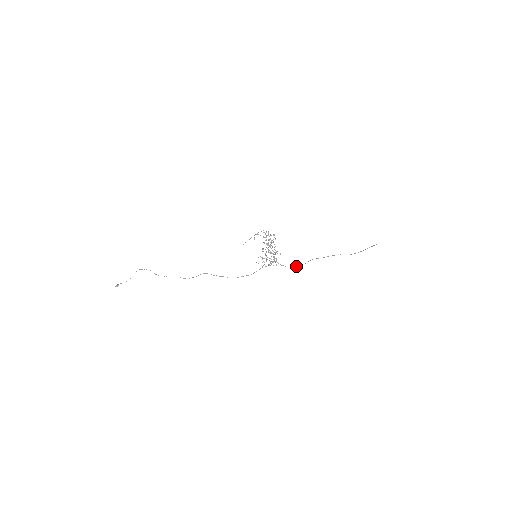
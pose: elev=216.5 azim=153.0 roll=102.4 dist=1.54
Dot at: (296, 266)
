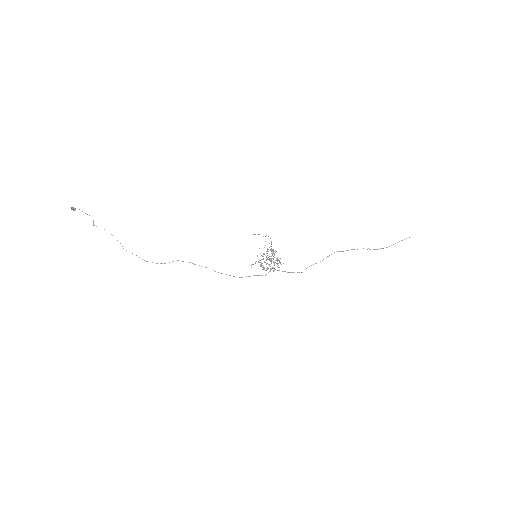
Dot at: (306, 268)
